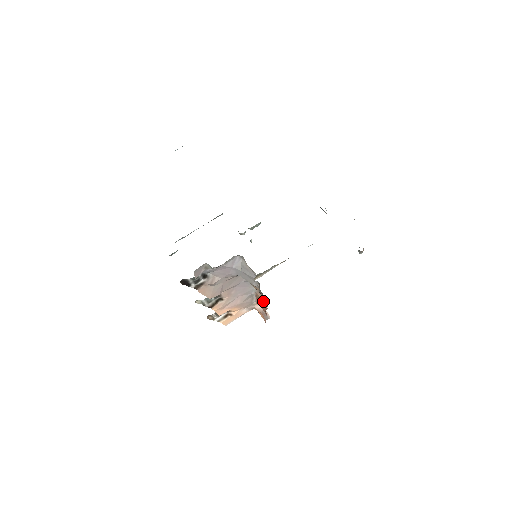
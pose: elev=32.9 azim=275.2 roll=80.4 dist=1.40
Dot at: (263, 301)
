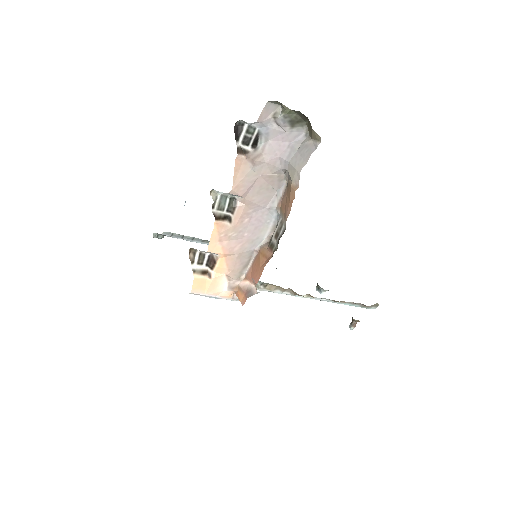
Dot at: (268, 253)
